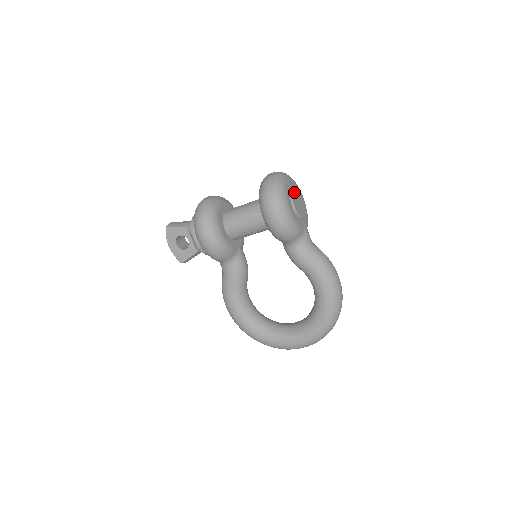
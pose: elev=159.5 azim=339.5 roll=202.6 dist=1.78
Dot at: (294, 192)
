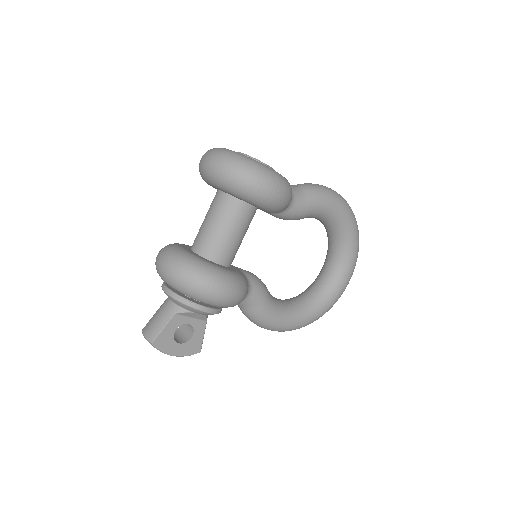
Dot at: occluded
